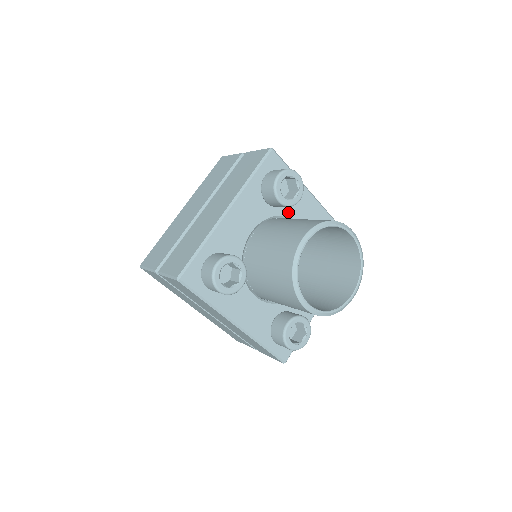
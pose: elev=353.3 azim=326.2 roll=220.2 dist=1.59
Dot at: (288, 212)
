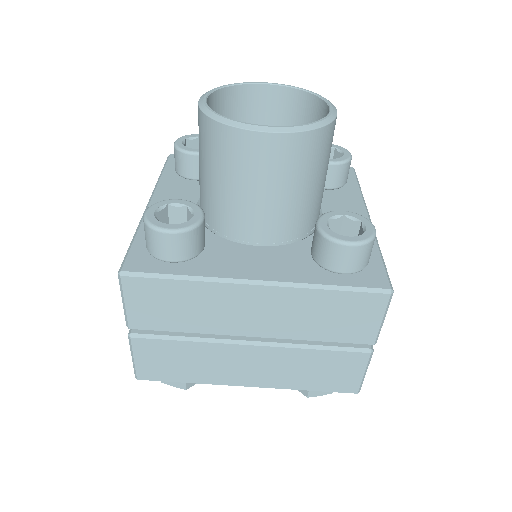
Dot at: occluded
